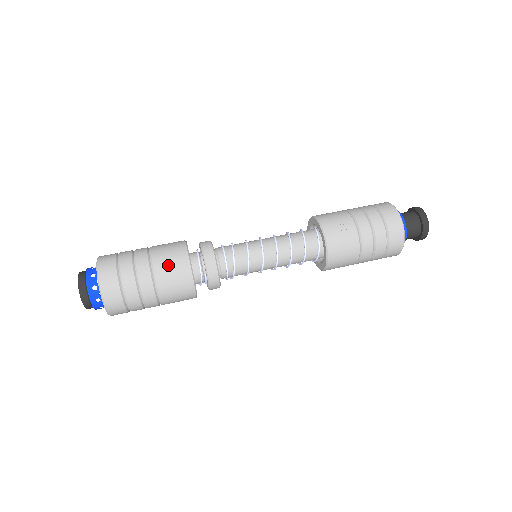
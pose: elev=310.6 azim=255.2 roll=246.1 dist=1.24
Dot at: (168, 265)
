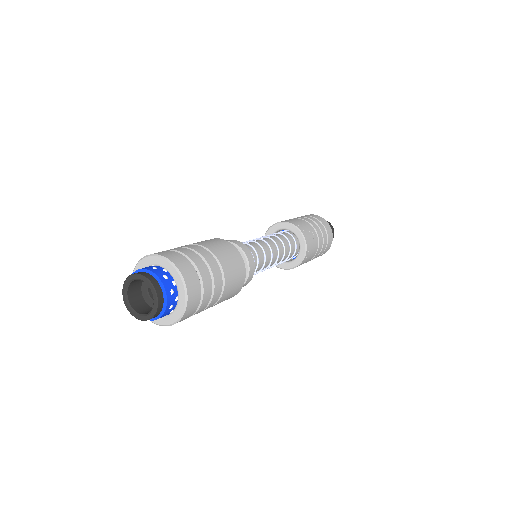
Dot at: (231, 264)
